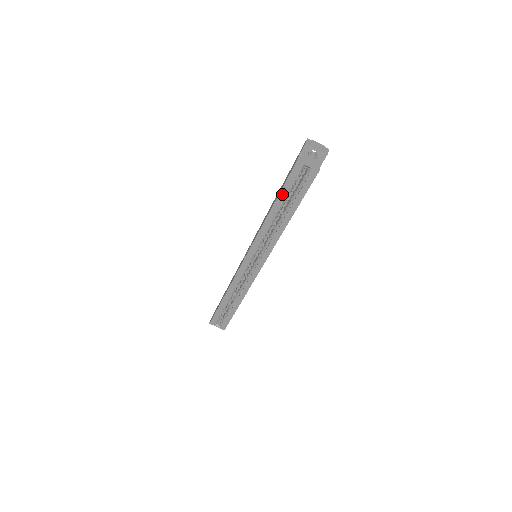
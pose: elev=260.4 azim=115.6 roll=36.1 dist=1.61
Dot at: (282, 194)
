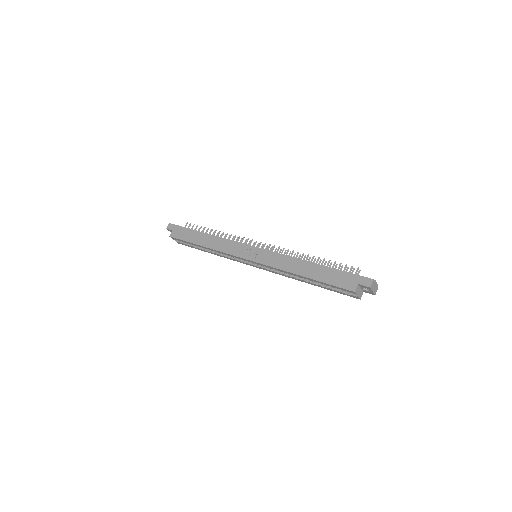
Dot at: (321, 283)
